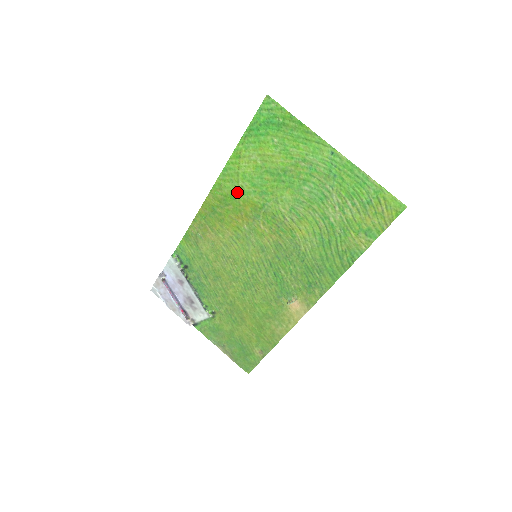
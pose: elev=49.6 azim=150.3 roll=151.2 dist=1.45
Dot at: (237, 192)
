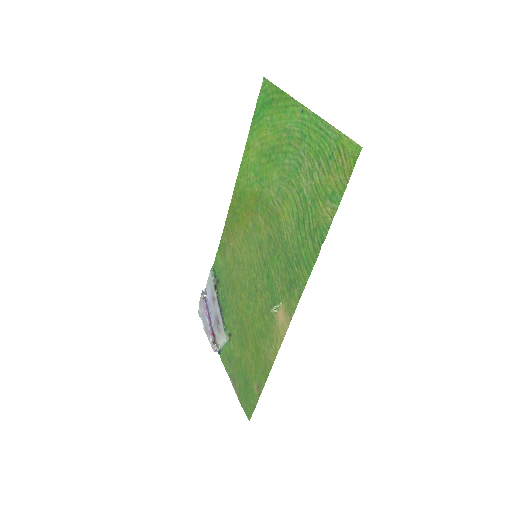
Dot at: (247, 186)
